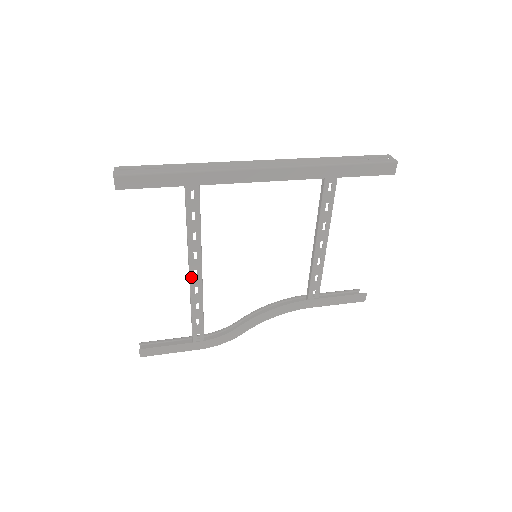
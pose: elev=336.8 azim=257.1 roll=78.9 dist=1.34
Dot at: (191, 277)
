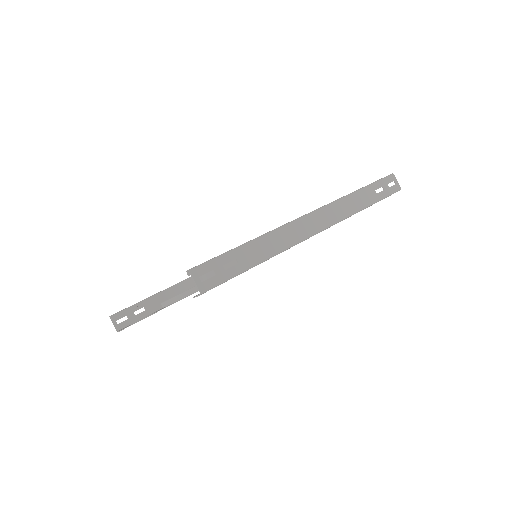
Dot at: occluded
